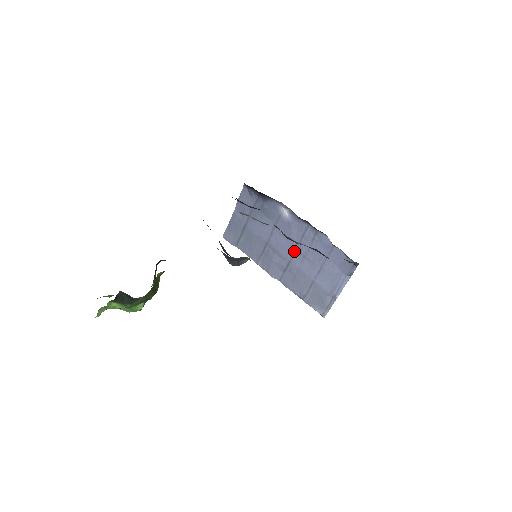
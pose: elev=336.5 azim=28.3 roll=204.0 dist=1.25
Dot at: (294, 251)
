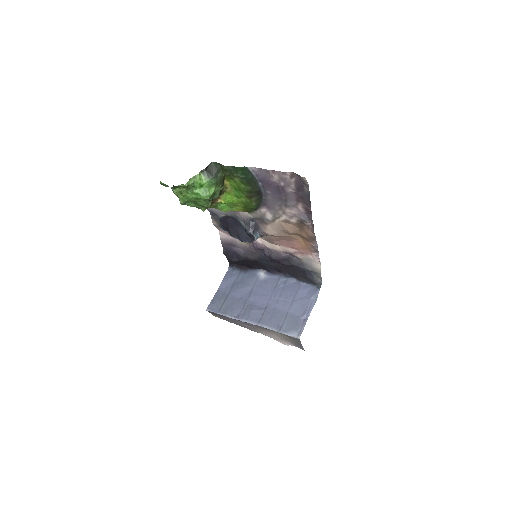
Dot at: (270, 297)
